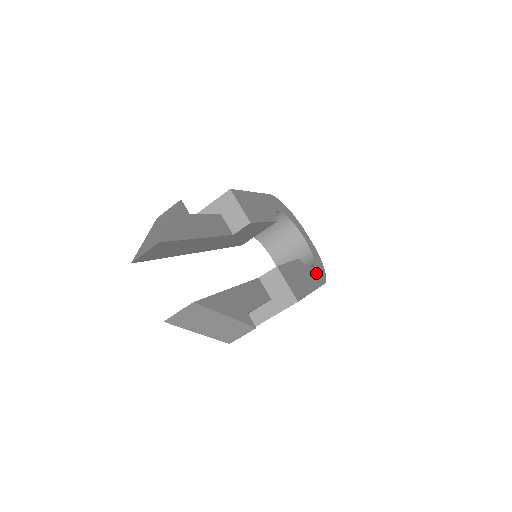
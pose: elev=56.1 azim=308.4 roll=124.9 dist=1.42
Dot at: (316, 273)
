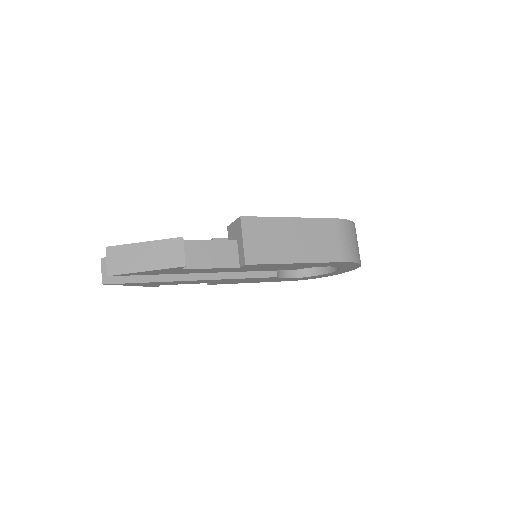
Dot at: occluded
